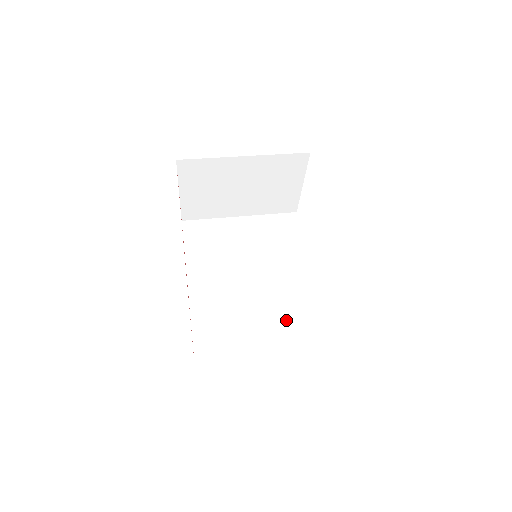
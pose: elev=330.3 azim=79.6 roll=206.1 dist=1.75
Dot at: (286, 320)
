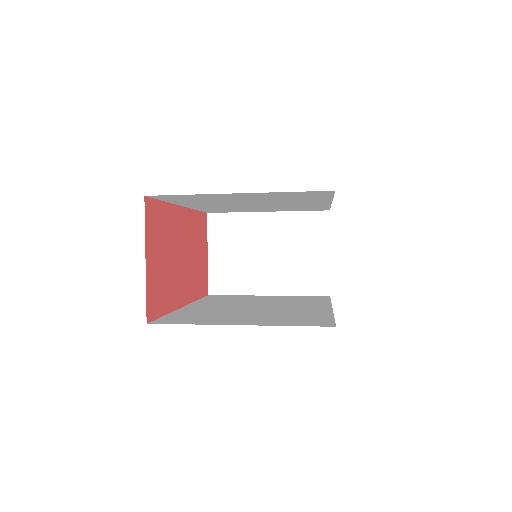
Dot at: (280, 316)
